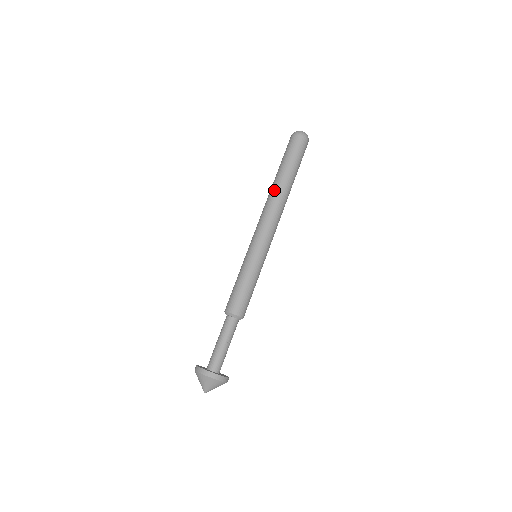
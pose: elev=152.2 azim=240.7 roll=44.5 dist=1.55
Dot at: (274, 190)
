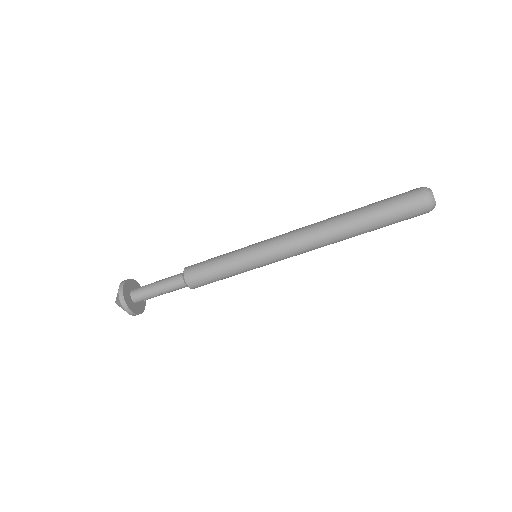
Dot at: (333, 221)
